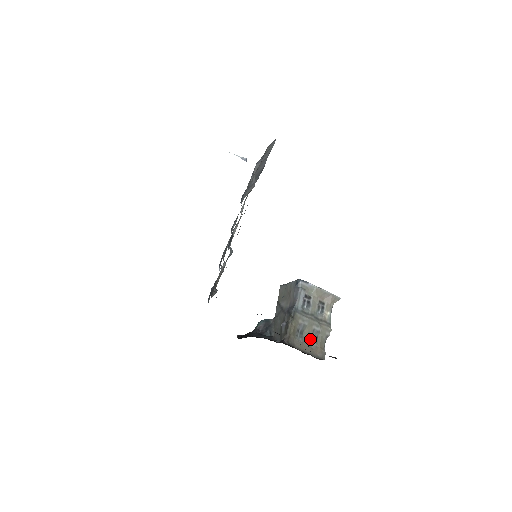
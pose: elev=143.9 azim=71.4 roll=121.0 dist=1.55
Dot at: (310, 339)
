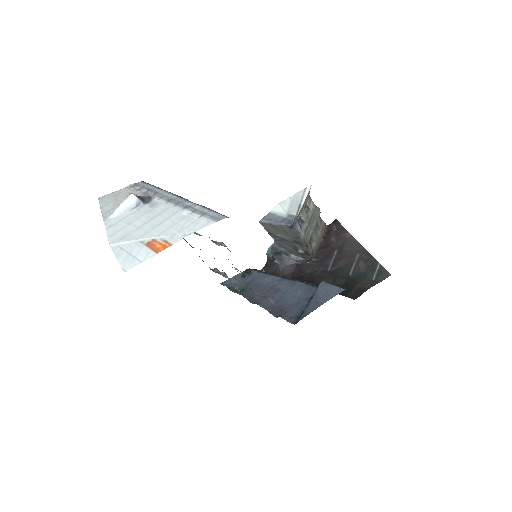
Dot at: (316, 233)
